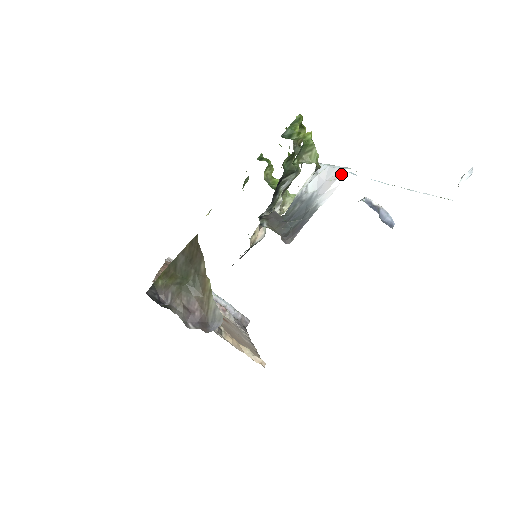
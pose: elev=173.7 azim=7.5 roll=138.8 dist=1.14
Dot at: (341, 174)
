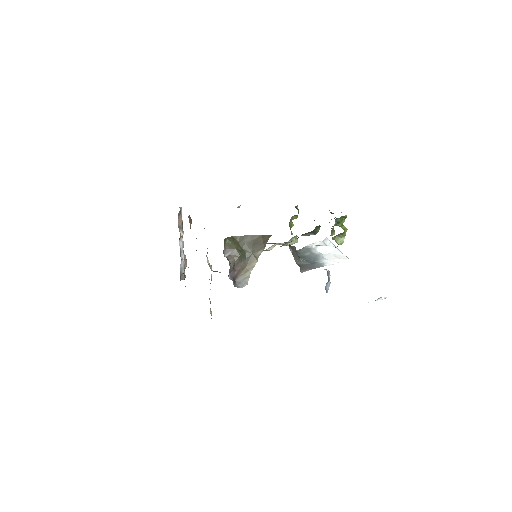
Dot at: (344, 258)
